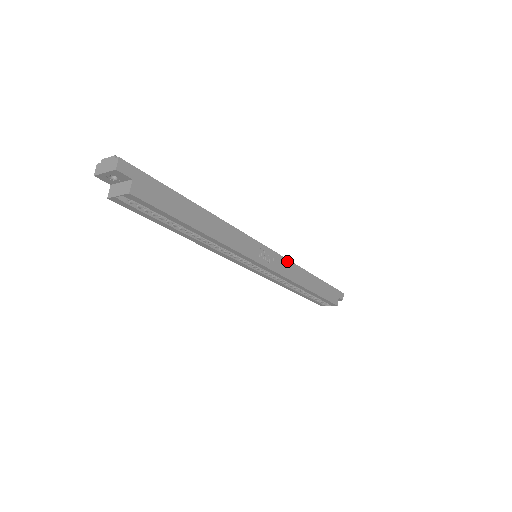
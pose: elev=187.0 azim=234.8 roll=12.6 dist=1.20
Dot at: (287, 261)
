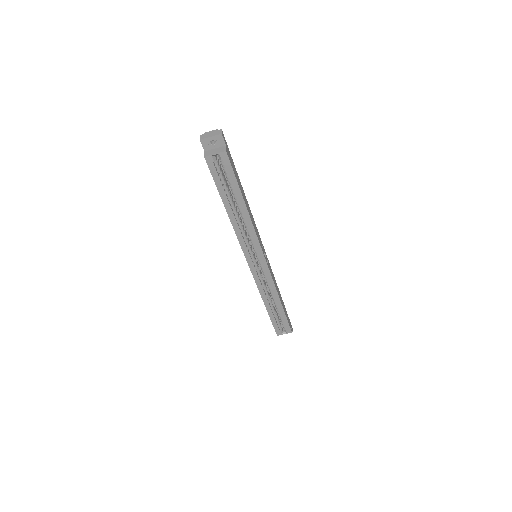
Dot at: (271, 270)
